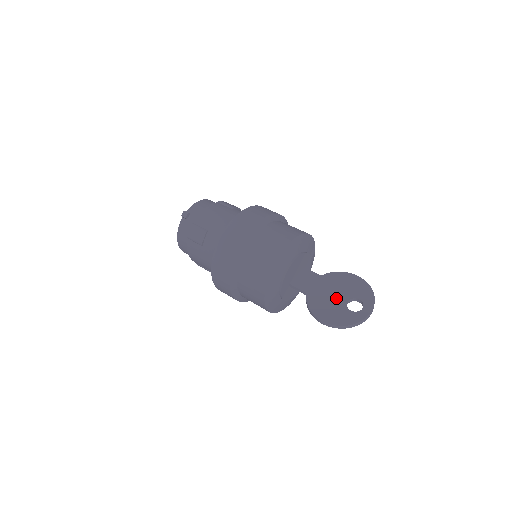
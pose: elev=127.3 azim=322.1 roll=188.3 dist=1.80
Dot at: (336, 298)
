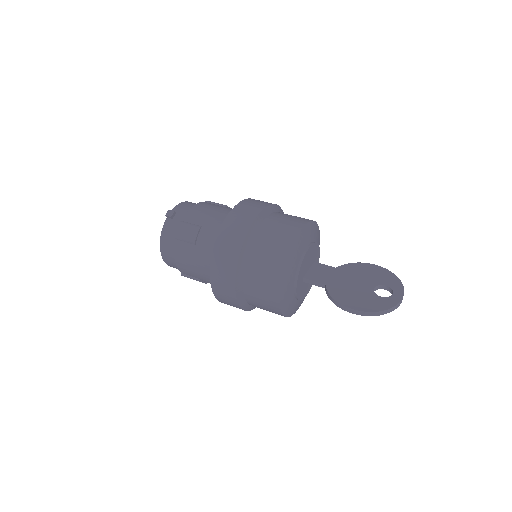
Dot at: (360, 286)
